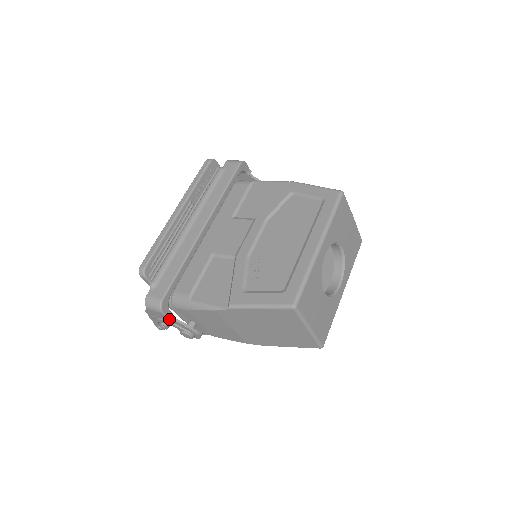
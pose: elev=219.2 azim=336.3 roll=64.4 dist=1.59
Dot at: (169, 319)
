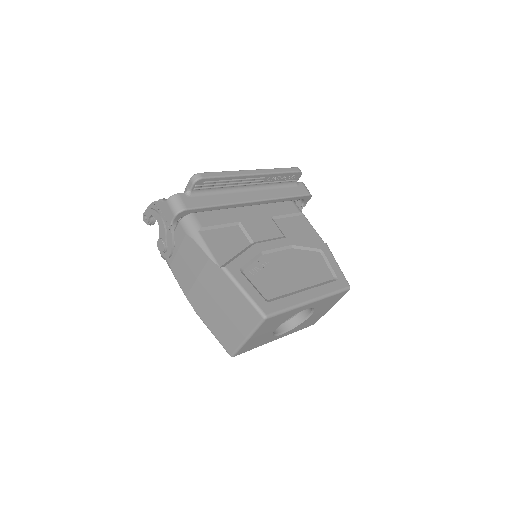
Dot at: (171, 224)
